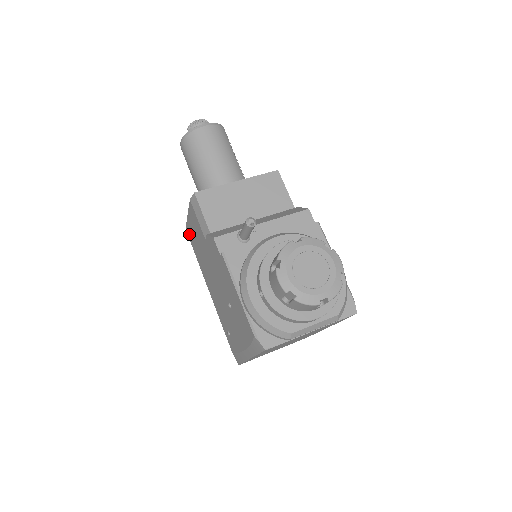
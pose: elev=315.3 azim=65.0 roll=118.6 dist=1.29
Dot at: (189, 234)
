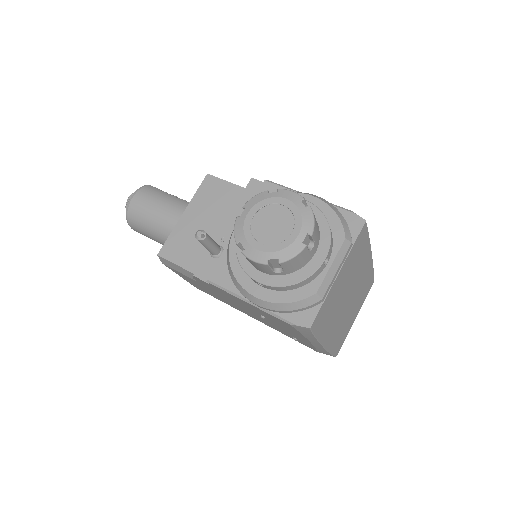
Dot at: occluded
